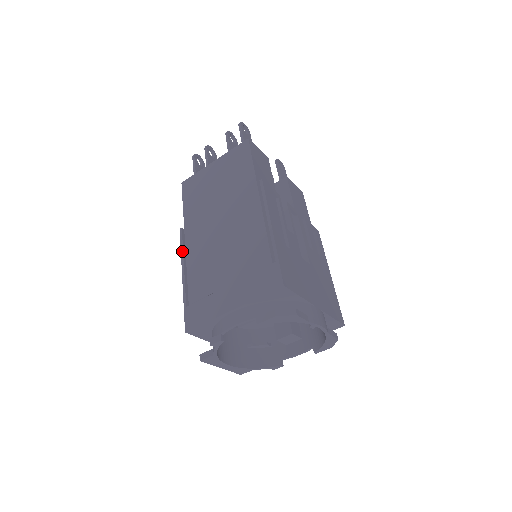
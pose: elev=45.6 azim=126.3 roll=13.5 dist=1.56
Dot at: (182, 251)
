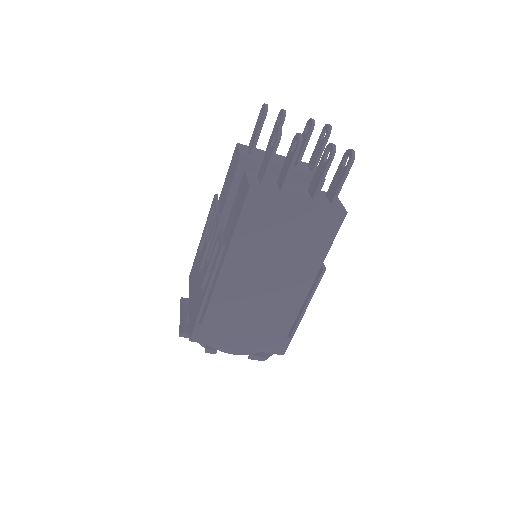
Dot at: (215, 273)
